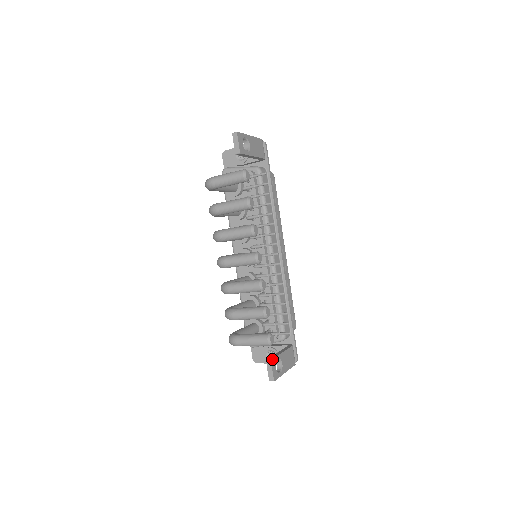
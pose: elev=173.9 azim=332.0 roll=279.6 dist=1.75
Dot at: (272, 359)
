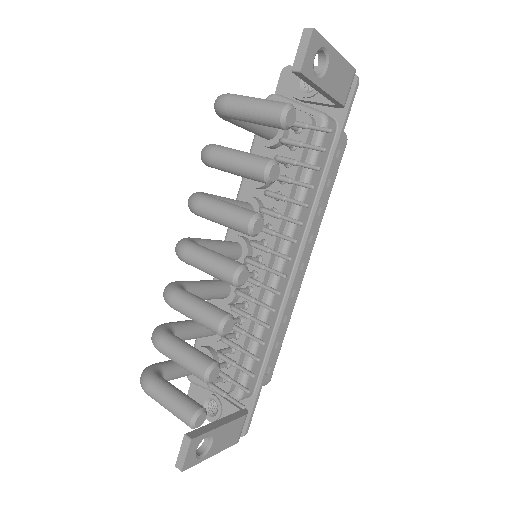
Dot at: (195, 437)
